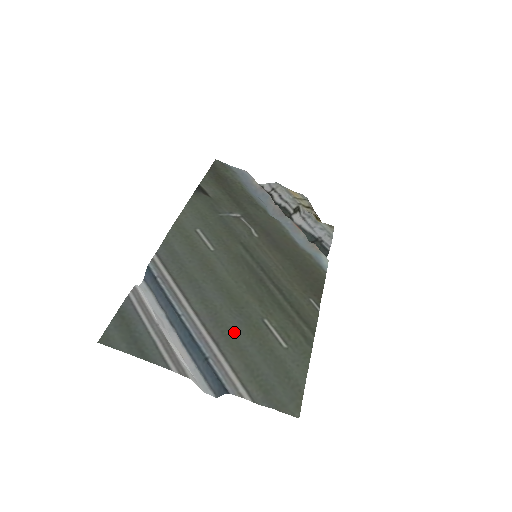
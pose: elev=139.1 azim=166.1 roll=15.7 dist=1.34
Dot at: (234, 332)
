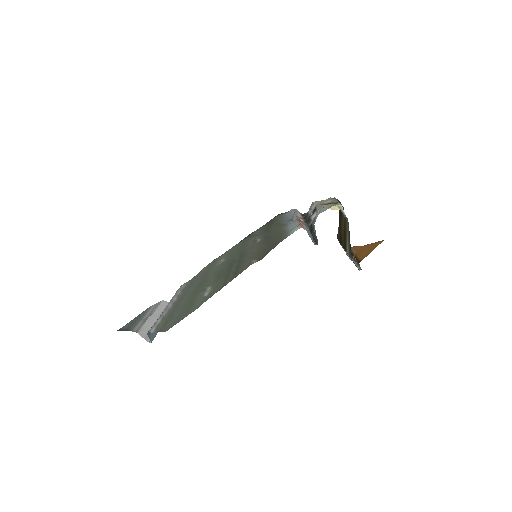
Dot at: (183, 300)
